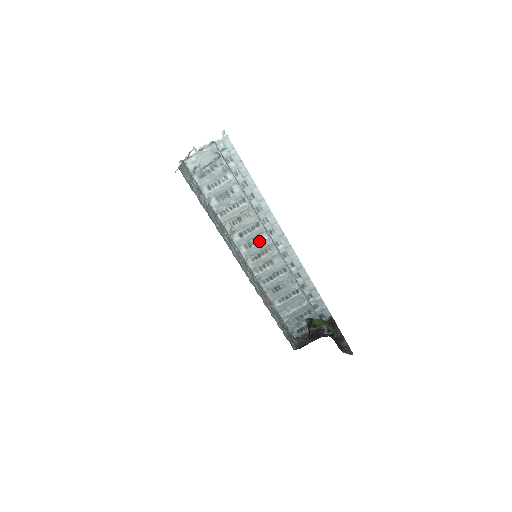
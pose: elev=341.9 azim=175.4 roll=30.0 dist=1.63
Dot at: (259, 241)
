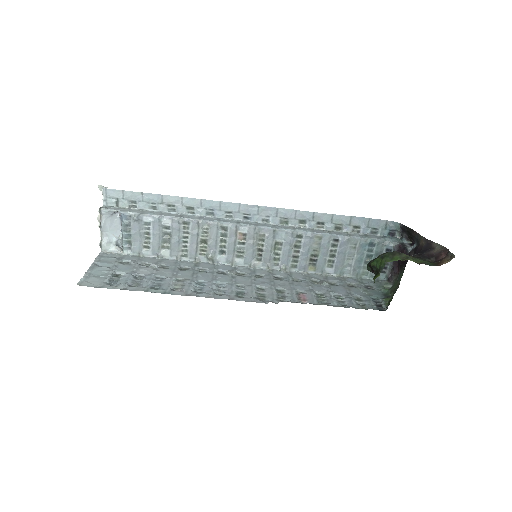
Dot at: (244, 239)
